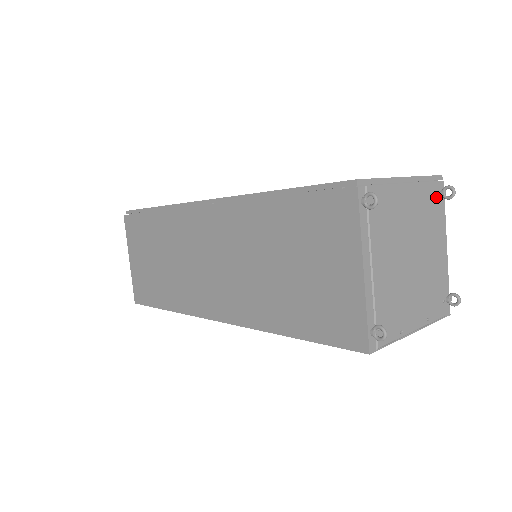
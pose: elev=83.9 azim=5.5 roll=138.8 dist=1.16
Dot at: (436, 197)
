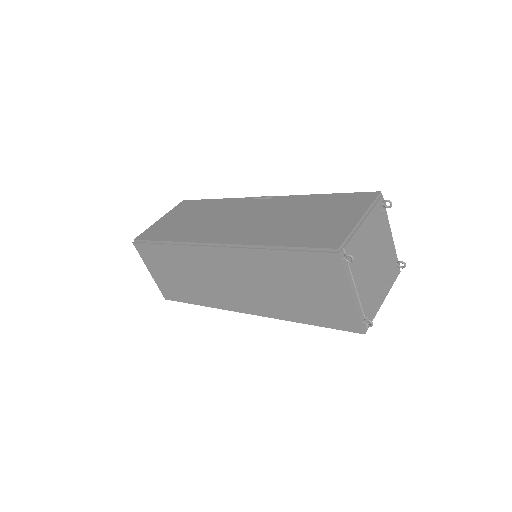
Dot at: (380, 211)
